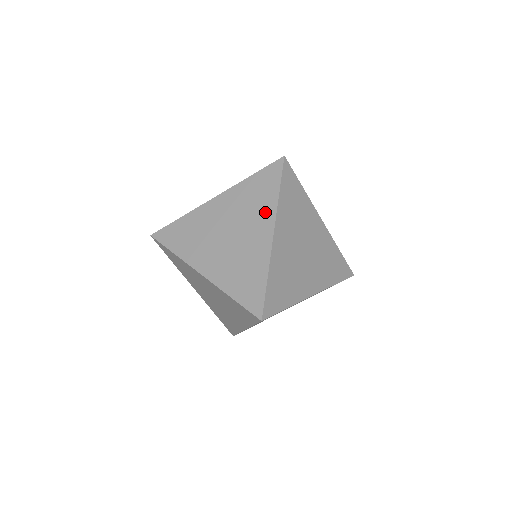
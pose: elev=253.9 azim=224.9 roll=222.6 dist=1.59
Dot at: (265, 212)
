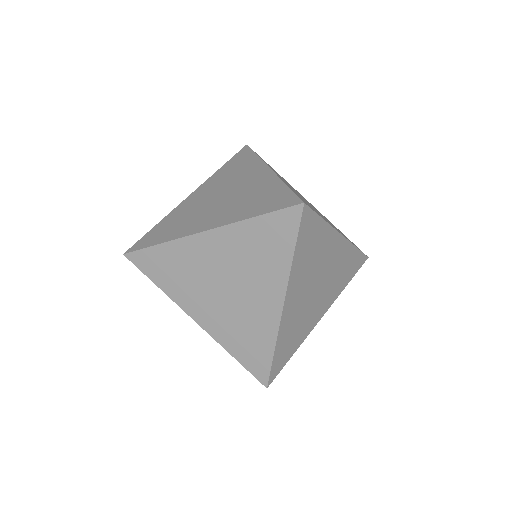
Dot at: (251, 167)
